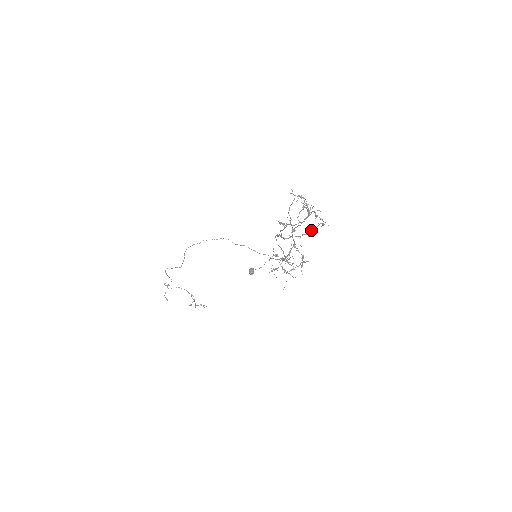
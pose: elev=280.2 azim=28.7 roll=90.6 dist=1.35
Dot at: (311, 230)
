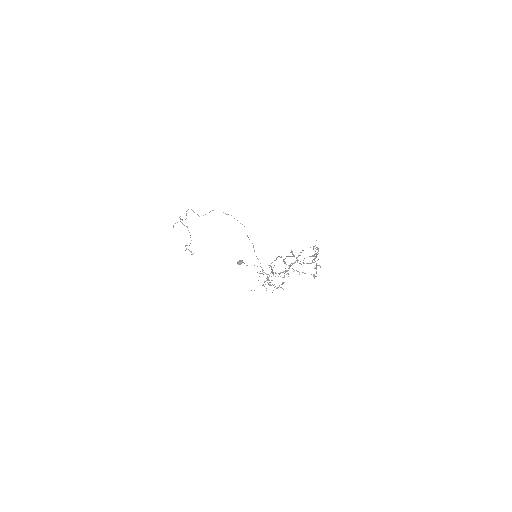
Dot at: occluded
